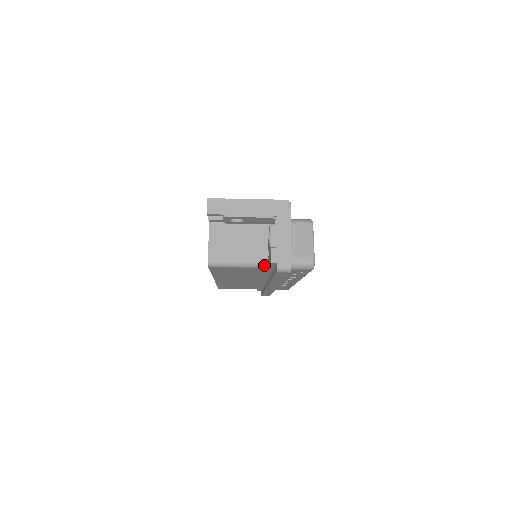
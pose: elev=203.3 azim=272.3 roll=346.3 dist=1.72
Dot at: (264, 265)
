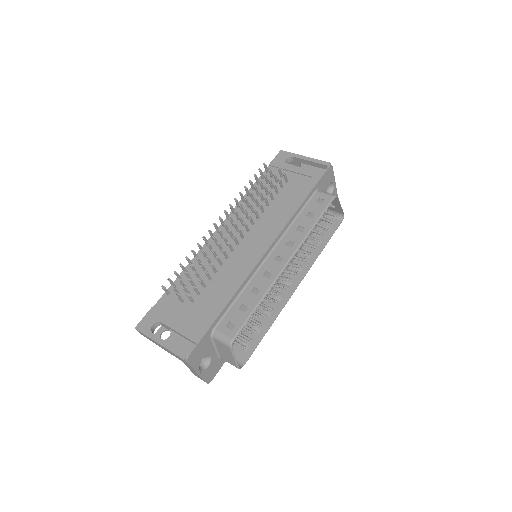
Dot at: occluded
